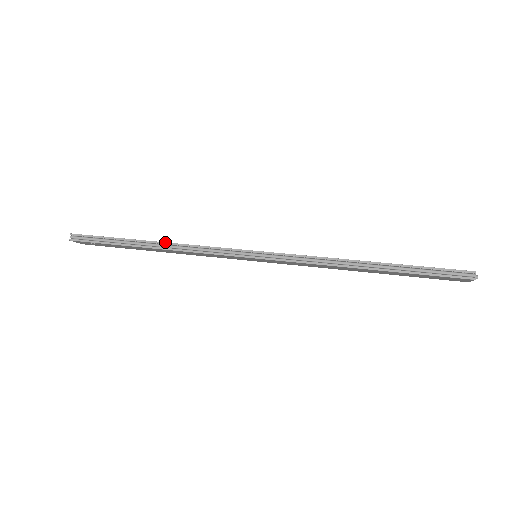
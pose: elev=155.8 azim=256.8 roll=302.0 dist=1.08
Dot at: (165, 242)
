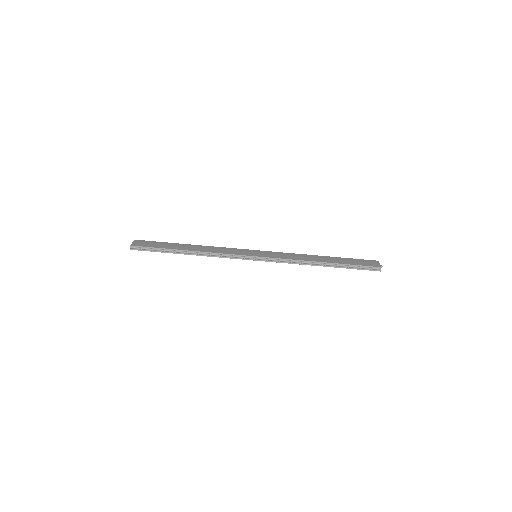
Dot at: (198, 251)
